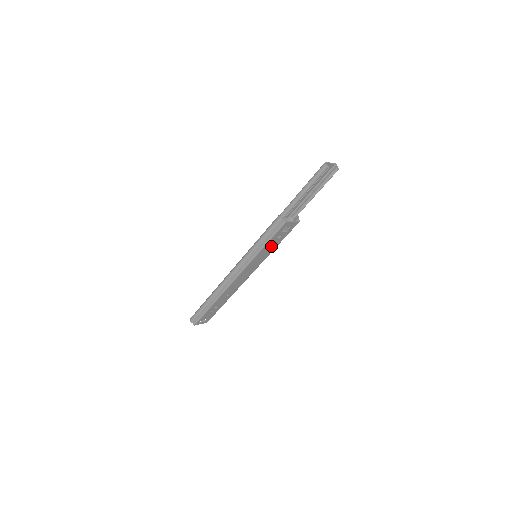
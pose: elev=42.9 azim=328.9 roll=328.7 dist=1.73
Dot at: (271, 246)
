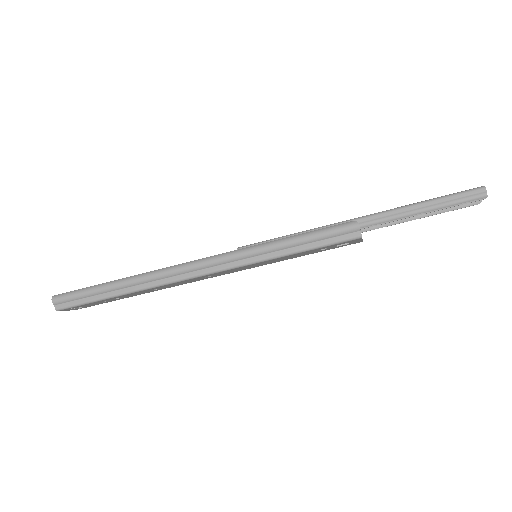
Dot at: (296, 255)
